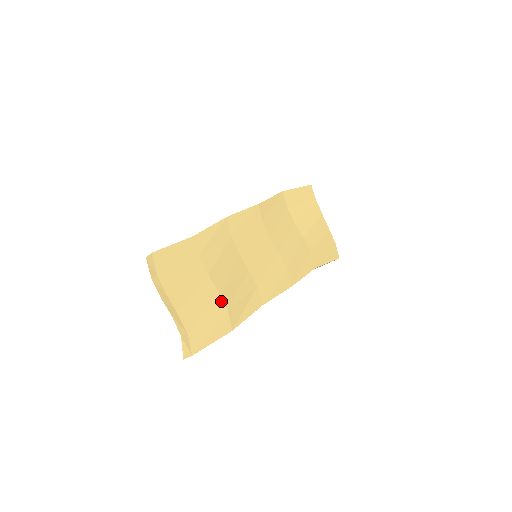
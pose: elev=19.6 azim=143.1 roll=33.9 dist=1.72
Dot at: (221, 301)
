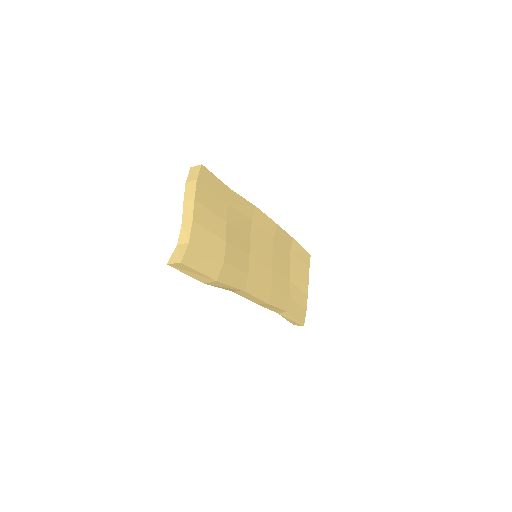
Dot at: (224, 250)
